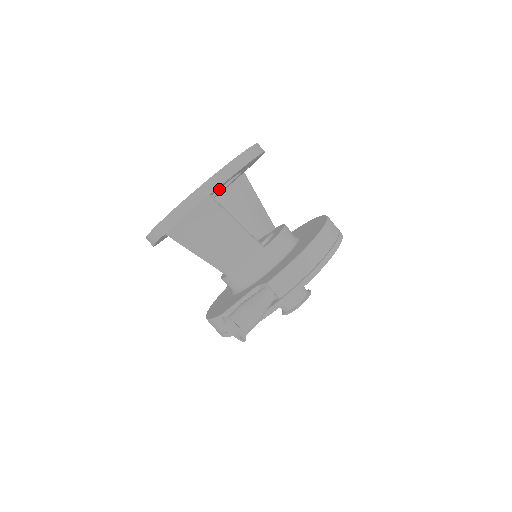
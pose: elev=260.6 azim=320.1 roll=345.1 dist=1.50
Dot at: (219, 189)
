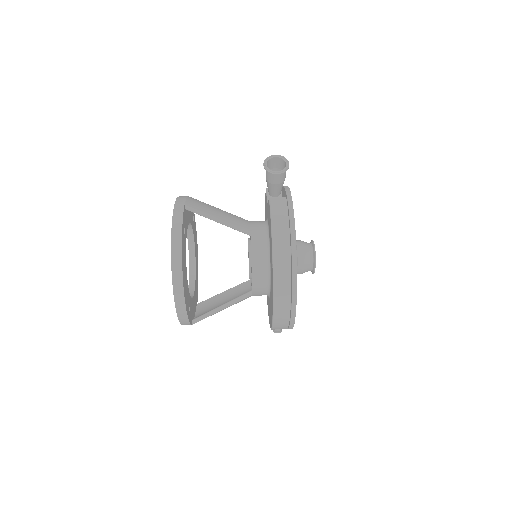
Dot at: occluded
